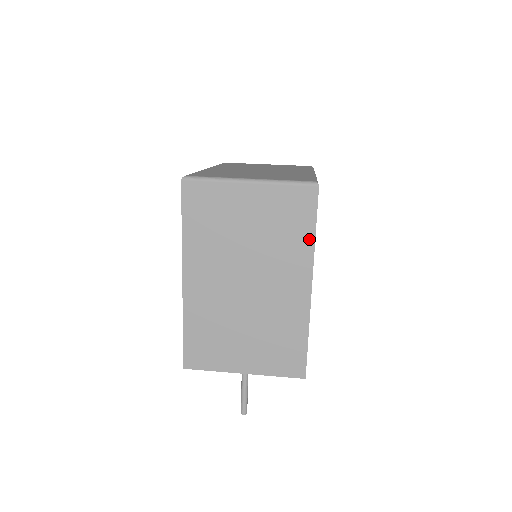
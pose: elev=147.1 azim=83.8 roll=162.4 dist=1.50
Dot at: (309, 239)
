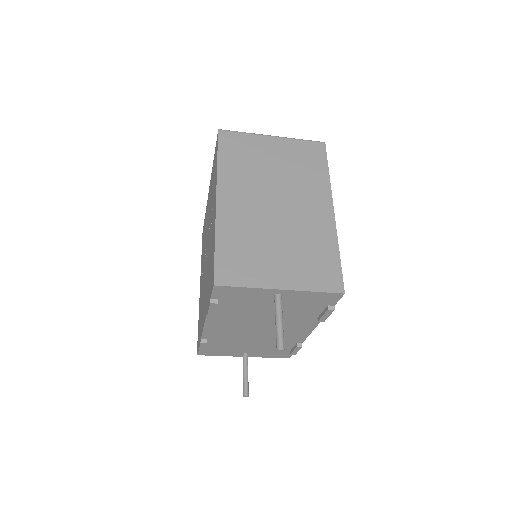
Dot at: (325, 175)
